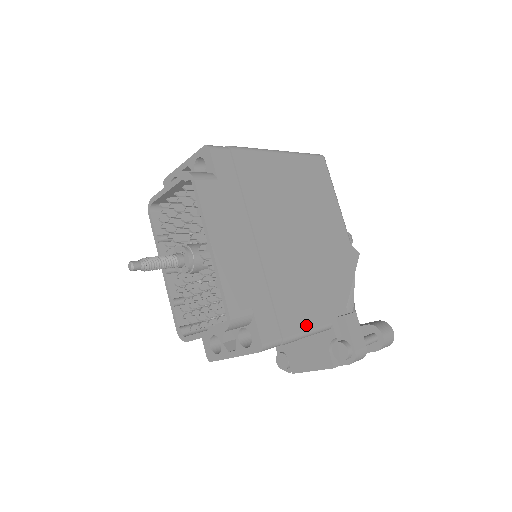
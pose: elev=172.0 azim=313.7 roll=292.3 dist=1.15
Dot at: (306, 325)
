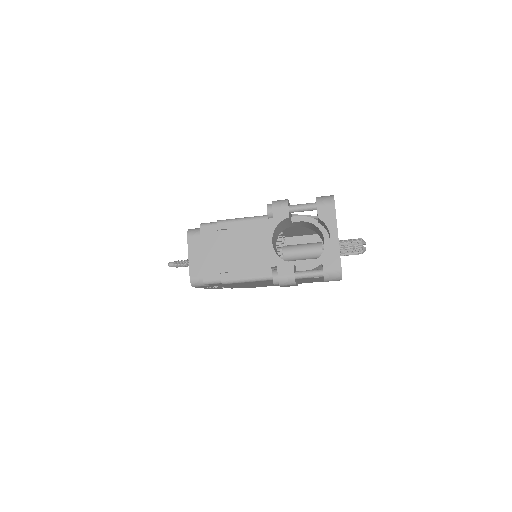
Dot at: occluded
